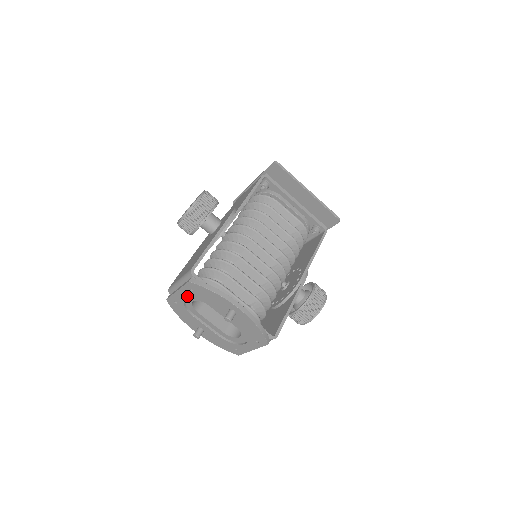
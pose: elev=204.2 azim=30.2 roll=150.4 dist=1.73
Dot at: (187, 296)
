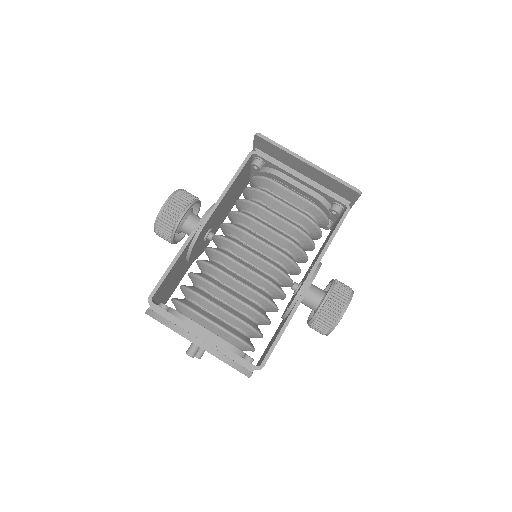
Dot at: occluded
